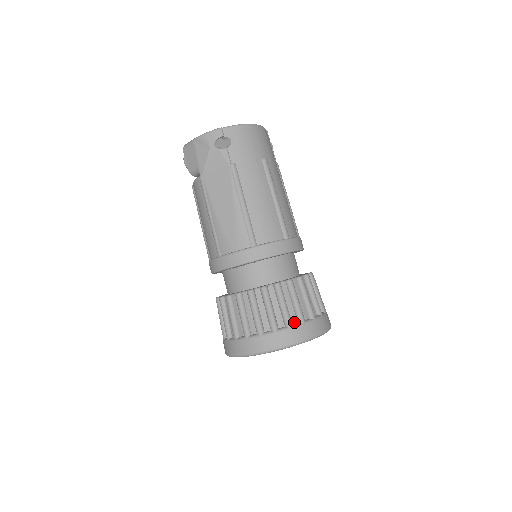
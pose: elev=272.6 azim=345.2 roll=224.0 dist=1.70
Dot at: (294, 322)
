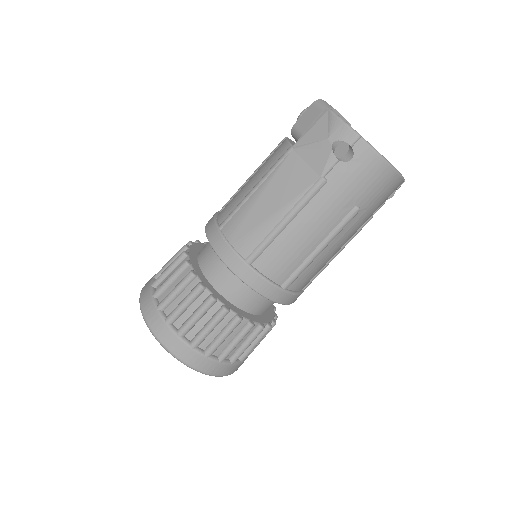
Dot at: (202, 347)
